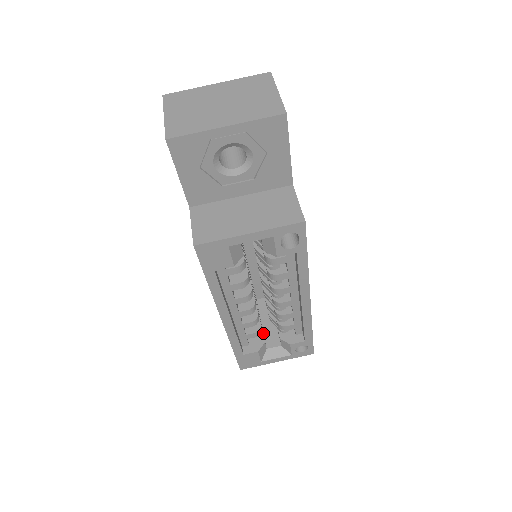
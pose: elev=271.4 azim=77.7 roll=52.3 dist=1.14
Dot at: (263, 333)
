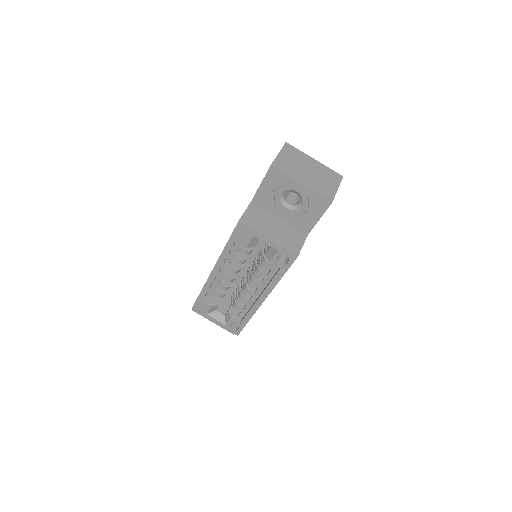
Dot at: (221, 301)
